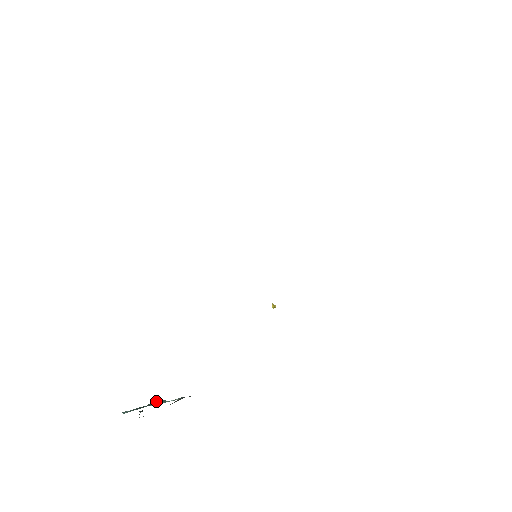
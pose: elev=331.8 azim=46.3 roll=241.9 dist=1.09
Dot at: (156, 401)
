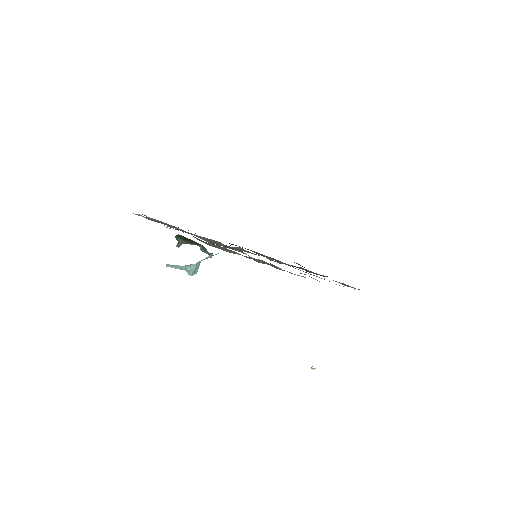
Dot at: (192, 273)
